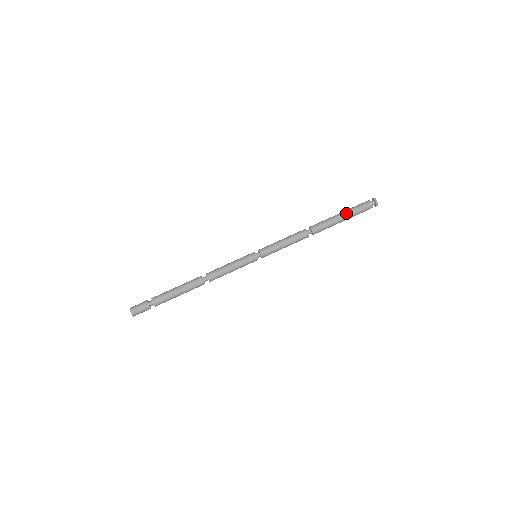
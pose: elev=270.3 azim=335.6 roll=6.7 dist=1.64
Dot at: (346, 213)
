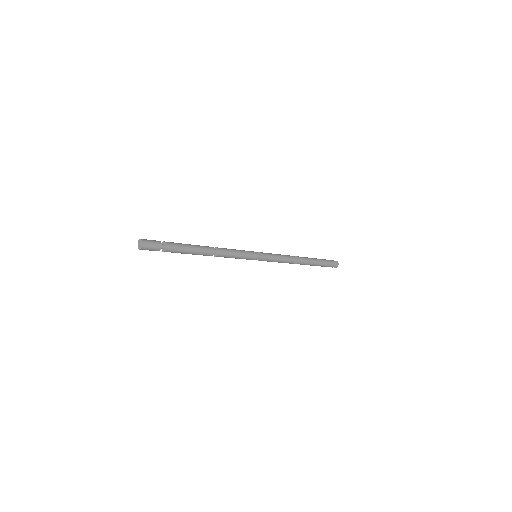
Dot at: (321, 261)
